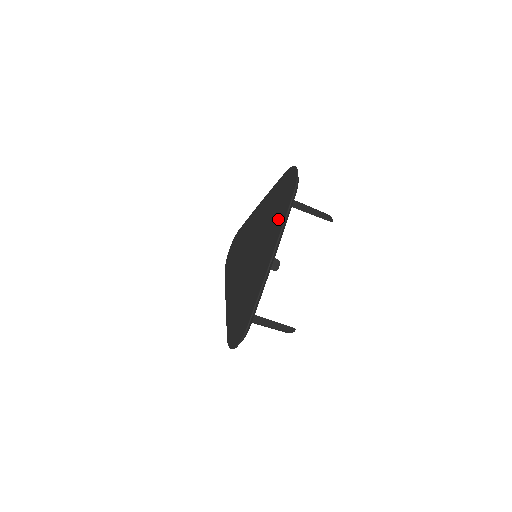
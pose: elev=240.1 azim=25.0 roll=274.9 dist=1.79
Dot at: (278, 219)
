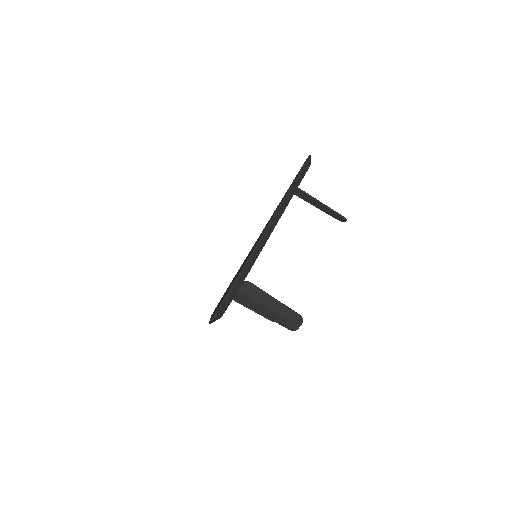
Dot at: occluded
